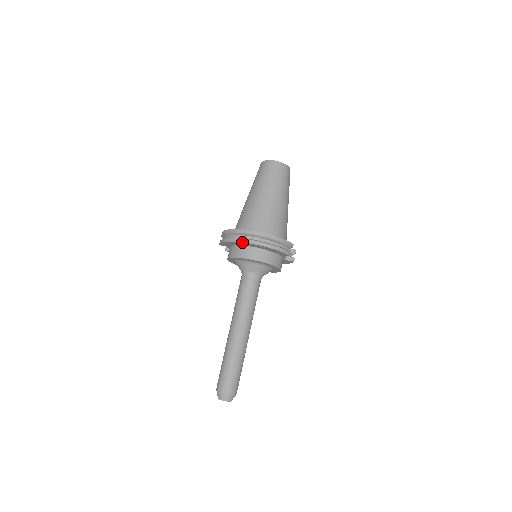
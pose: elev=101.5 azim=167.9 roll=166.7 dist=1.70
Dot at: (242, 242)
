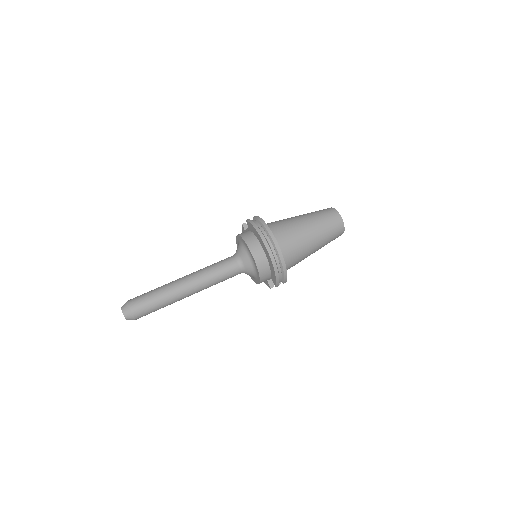
Dot at: (265, 244)
